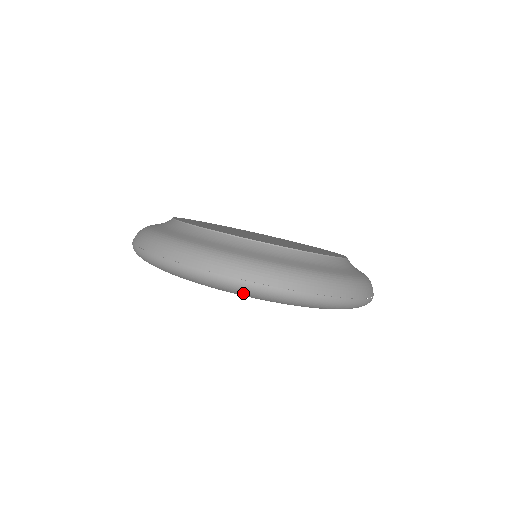
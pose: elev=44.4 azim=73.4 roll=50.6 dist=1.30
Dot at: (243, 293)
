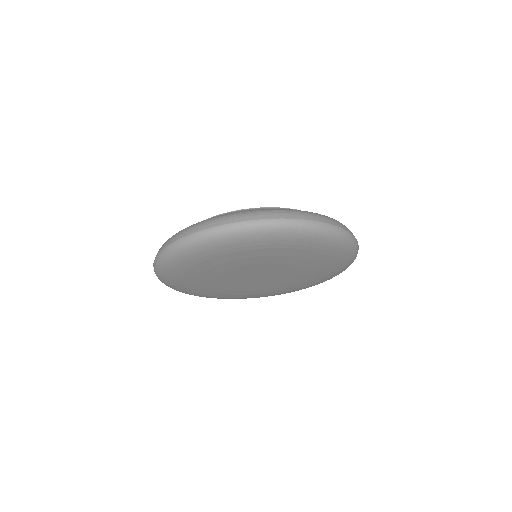
Dot at: (217, 241)
